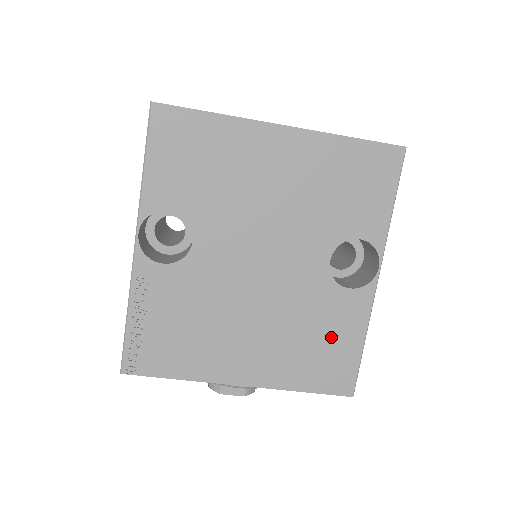
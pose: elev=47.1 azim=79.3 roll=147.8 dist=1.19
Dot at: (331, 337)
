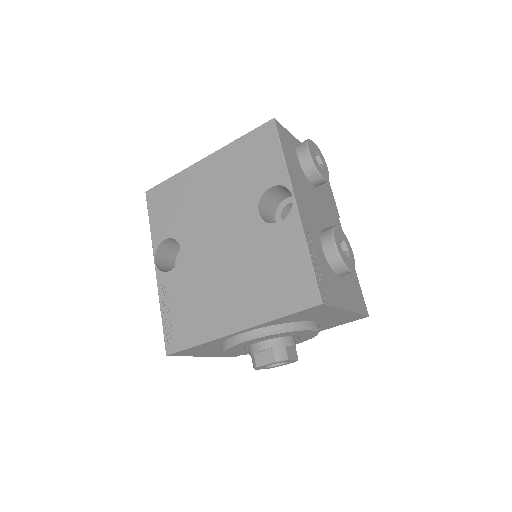
Dot at: (282, 264)
